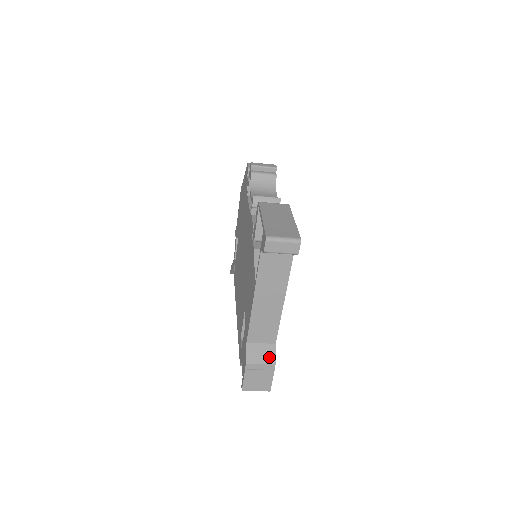
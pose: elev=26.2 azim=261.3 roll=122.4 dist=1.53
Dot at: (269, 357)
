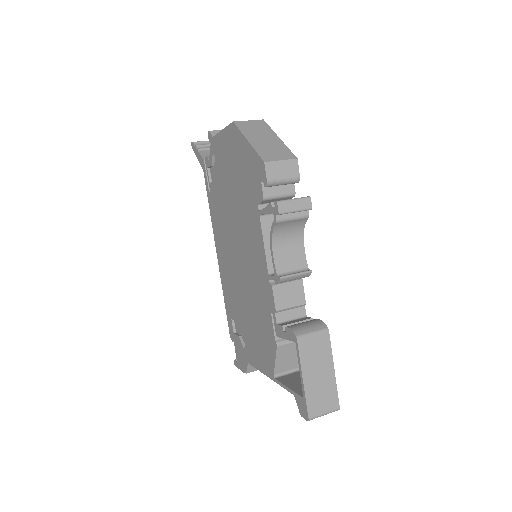
Dot at: occluded
